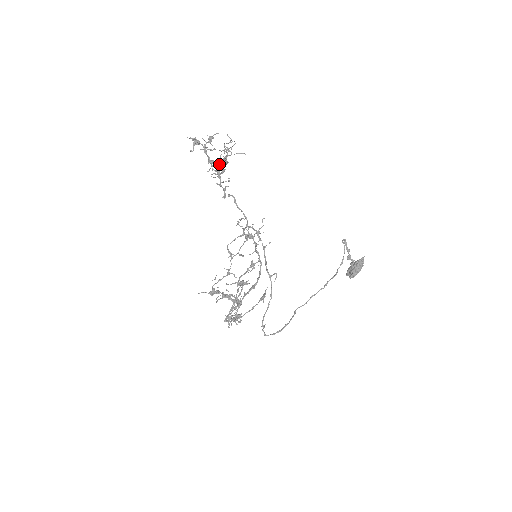
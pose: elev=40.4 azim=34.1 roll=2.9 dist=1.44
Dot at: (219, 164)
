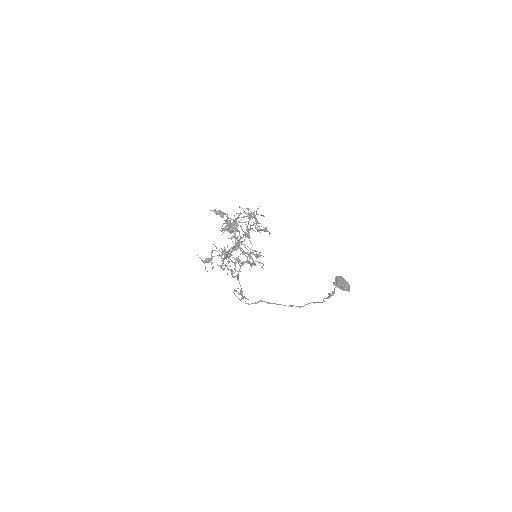
Dot at: (230, 248)
